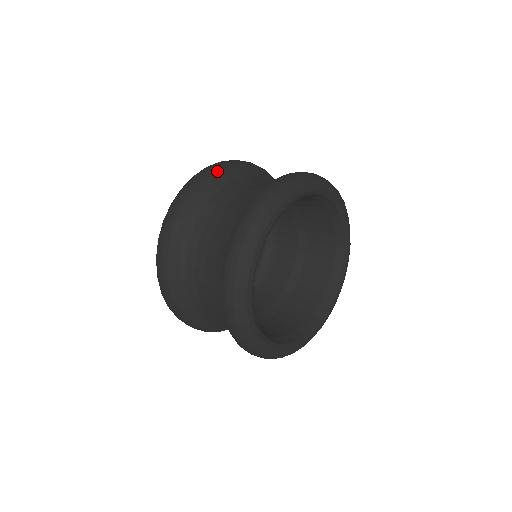
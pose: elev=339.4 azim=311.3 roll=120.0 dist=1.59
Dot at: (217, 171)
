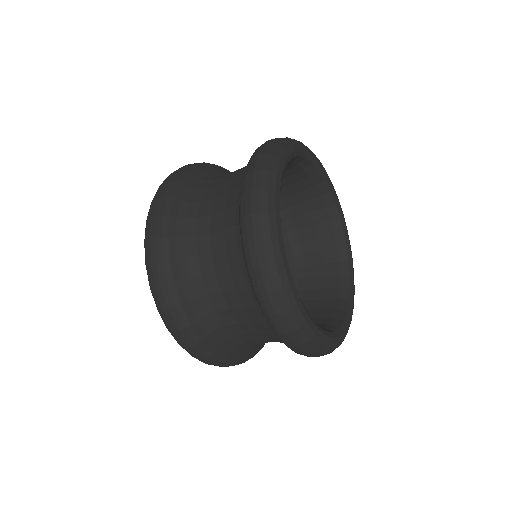
Dot at: occluded
